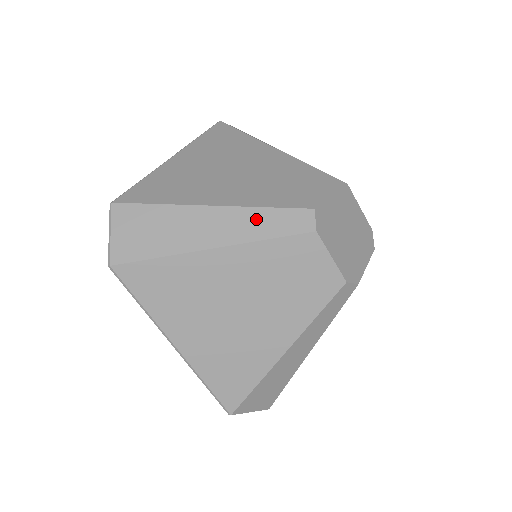
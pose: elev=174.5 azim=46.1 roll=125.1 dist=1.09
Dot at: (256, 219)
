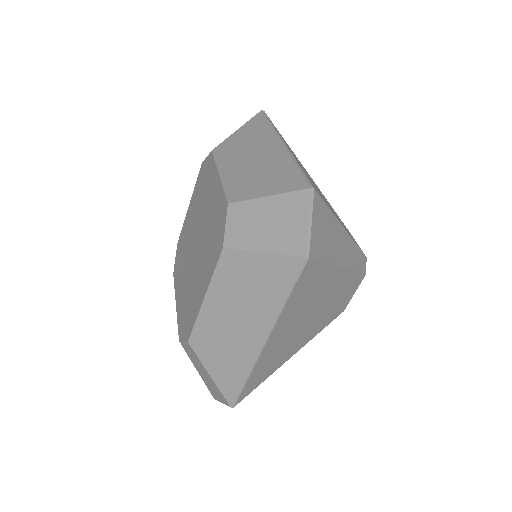
Dot at: occluded
